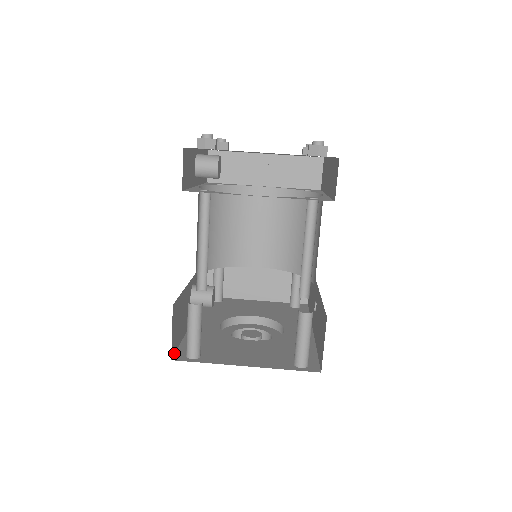
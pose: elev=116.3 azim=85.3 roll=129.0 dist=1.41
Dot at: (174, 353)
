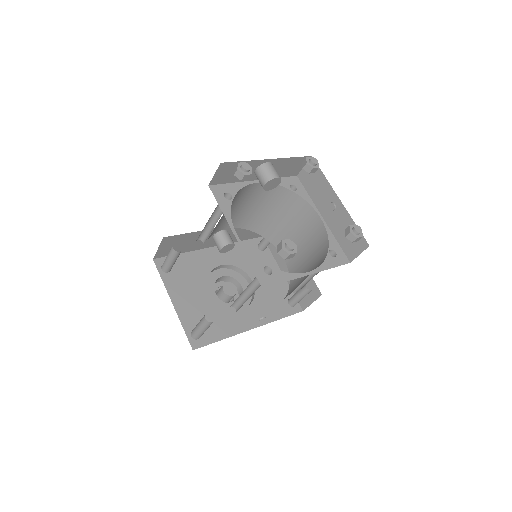
Dot at: (161, 257)
